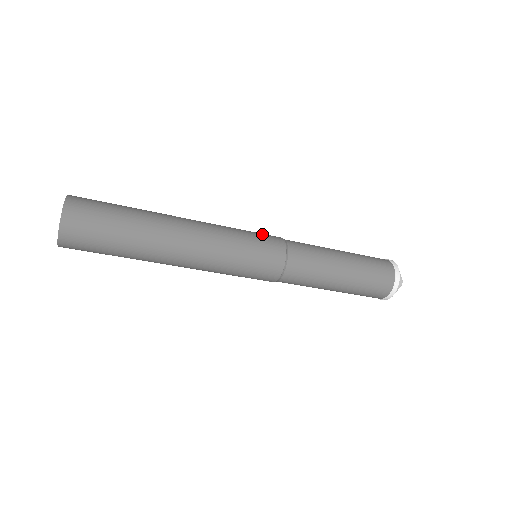
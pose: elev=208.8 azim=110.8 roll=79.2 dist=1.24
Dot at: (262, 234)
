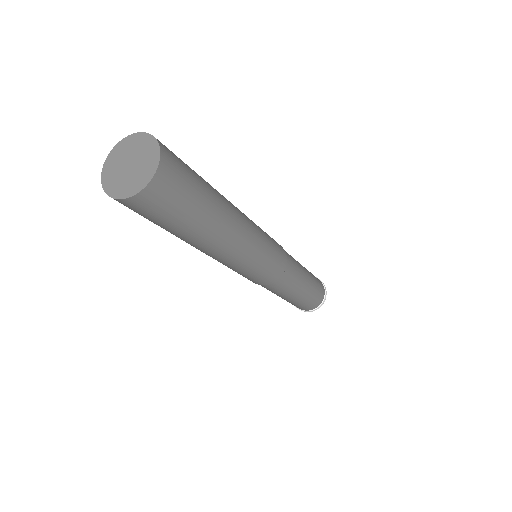
Dot at: (278, 254)
